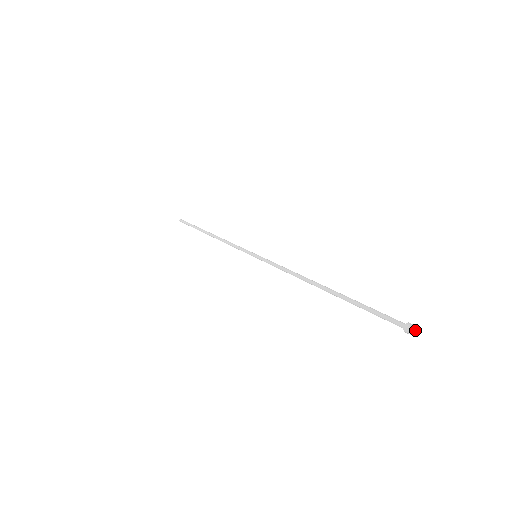
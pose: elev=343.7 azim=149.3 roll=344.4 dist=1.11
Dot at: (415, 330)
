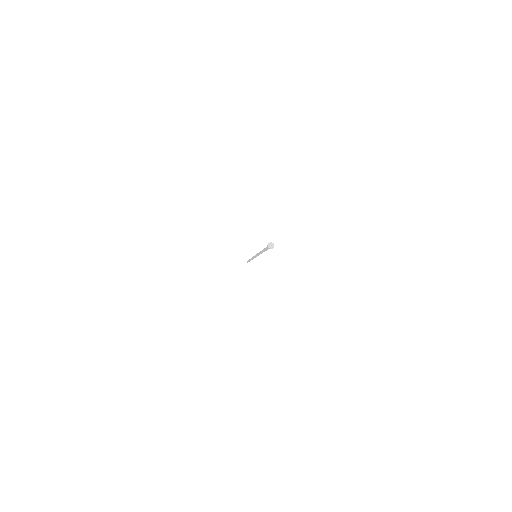
Dot at: (272, 248)
